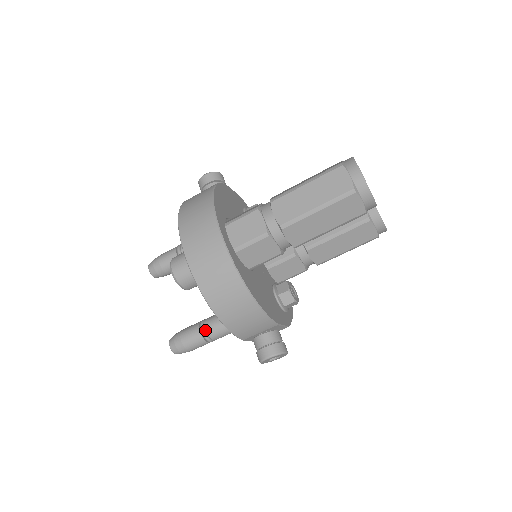
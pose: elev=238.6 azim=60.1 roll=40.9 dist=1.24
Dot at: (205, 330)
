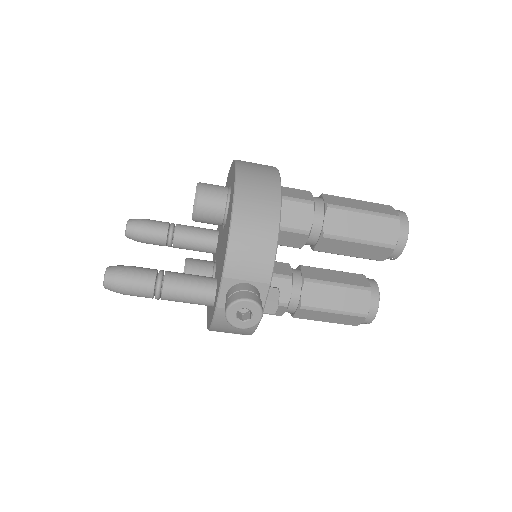
Dot at: (163, 275)
